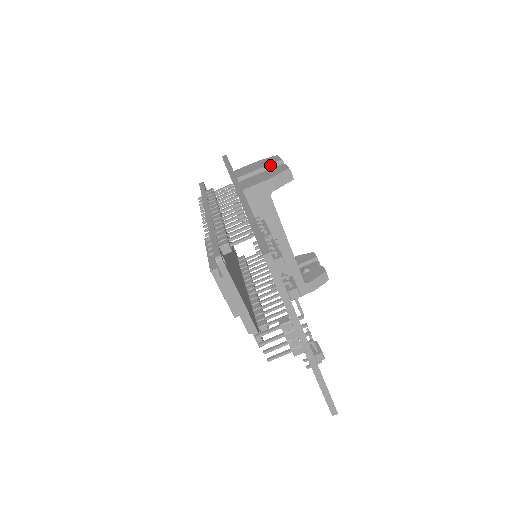
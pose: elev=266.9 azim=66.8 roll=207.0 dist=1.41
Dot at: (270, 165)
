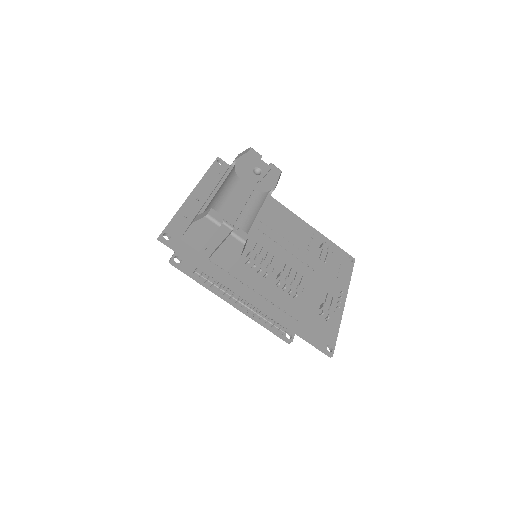
Dot at: occluded
